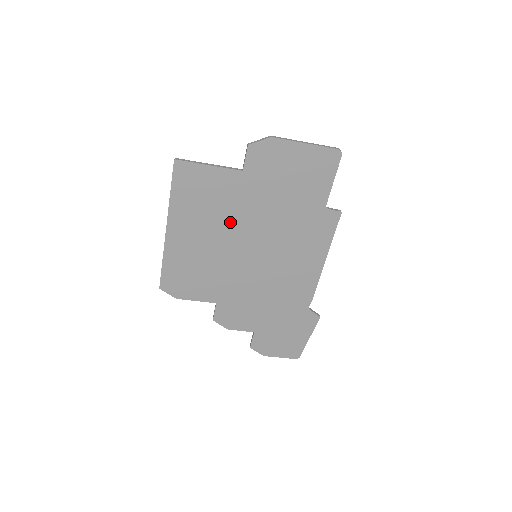
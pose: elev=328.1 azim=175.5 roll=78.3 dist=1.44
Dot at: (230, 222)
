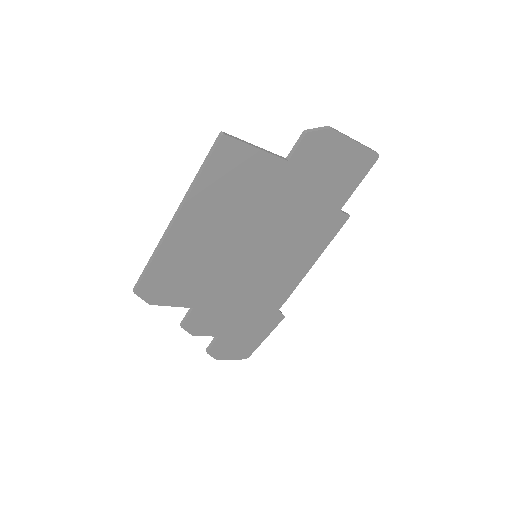
Dot at: (249, 217)
